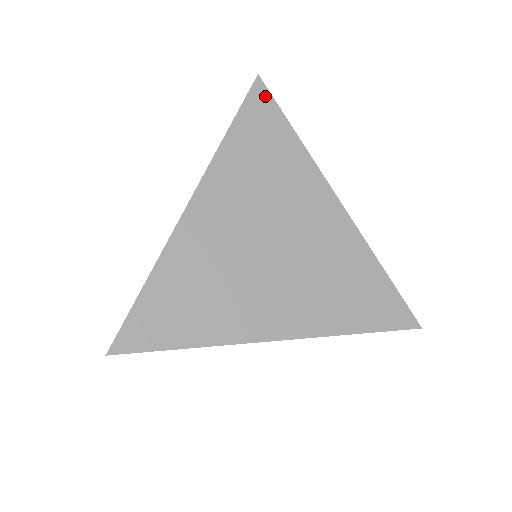
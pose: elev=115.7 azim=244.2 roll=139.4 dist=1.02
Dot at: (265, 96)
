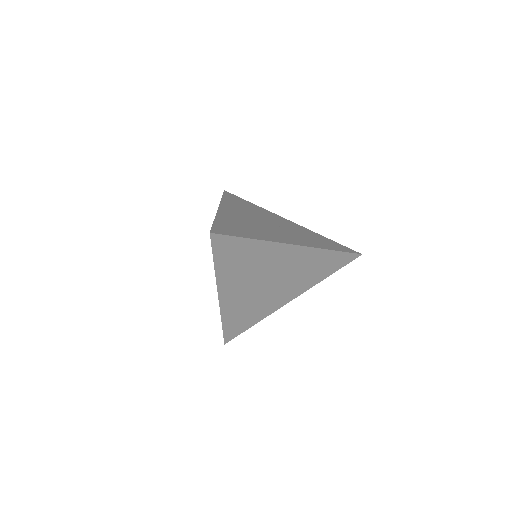
Dot at: (222, 238)
